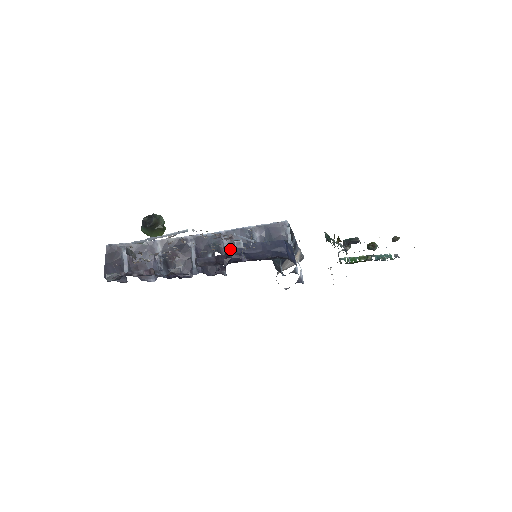
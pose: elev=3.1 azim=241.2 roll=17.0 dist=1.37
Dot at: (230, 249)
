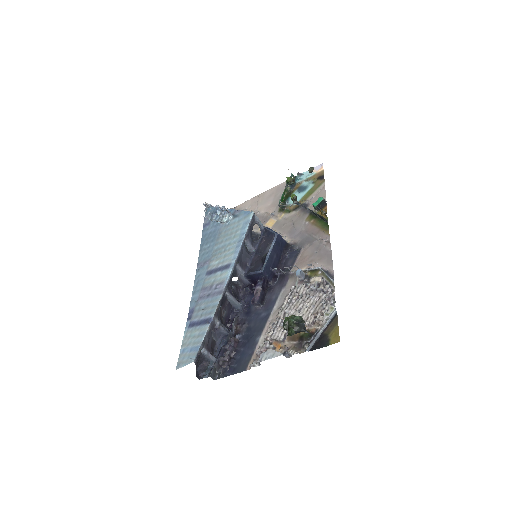
Dot at: (265, 274)
